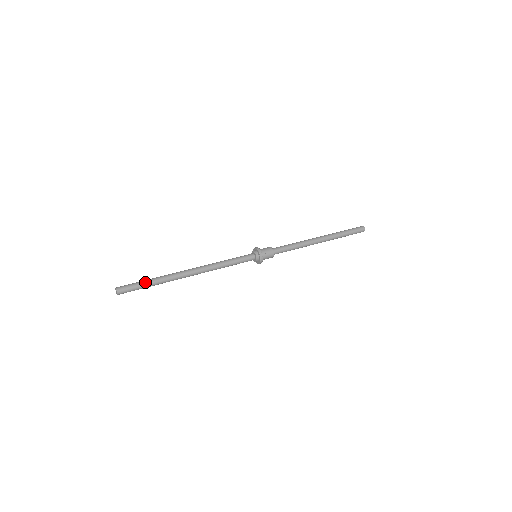
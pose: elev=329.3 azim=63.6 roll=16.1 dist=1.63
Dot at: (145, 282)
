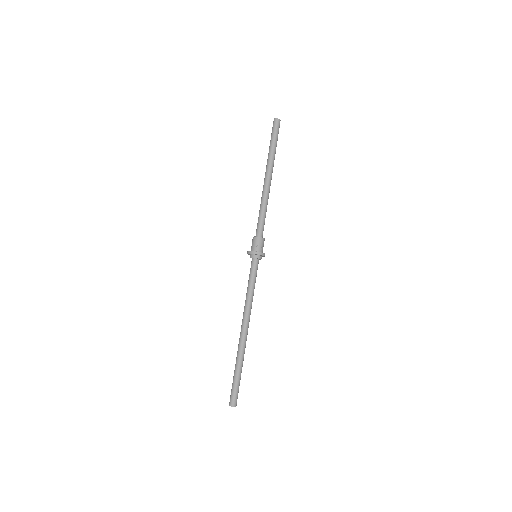
Dot at: (236, 378)
